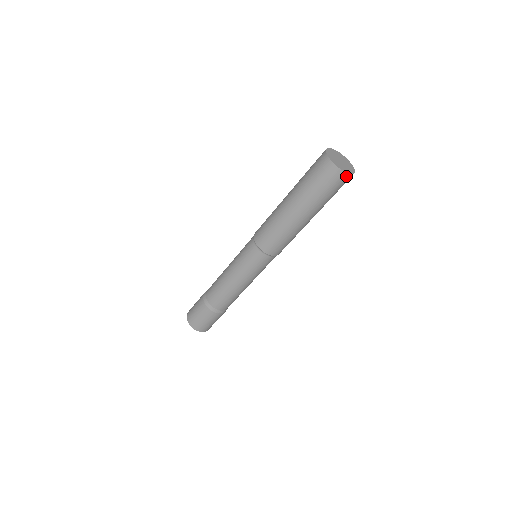
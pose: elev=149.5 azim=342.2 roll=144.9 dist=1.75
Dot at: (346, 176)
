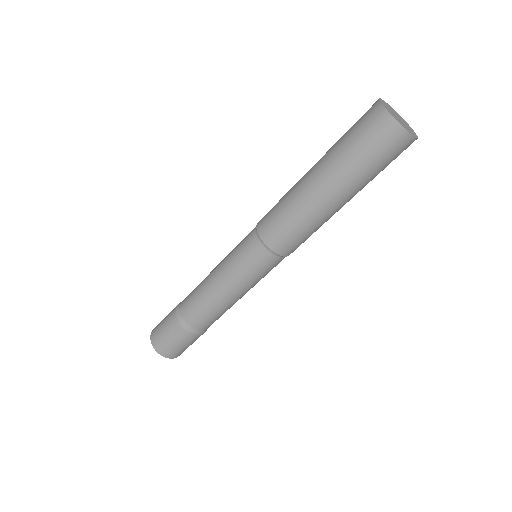
Dot at: occluded
